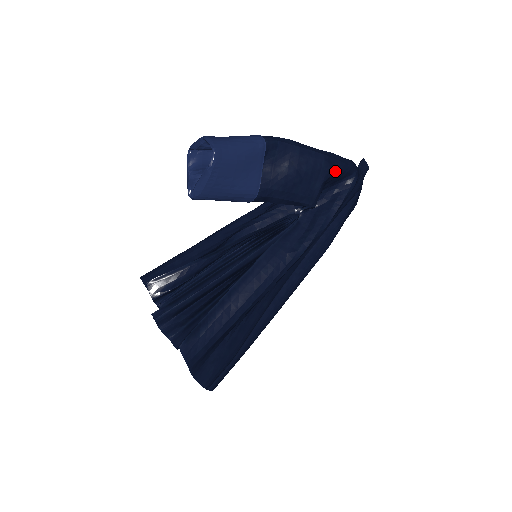
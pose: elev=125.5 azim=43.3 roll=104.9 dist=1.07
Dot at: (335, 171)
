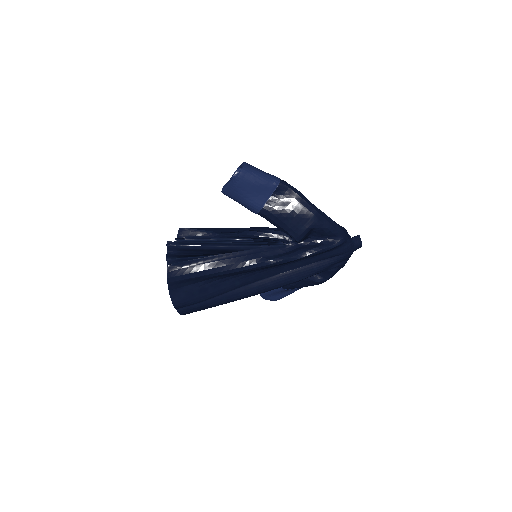
Dot at: (321, 226)
